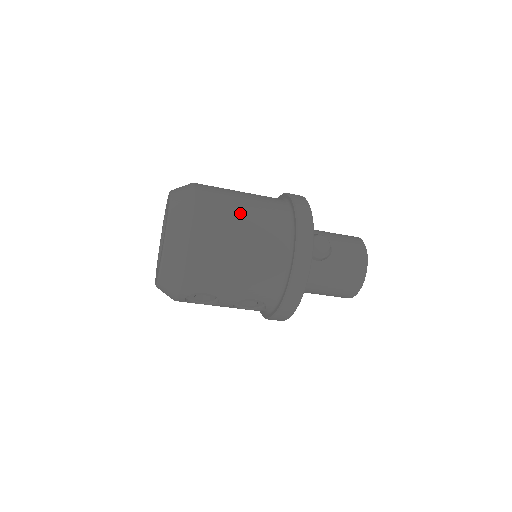
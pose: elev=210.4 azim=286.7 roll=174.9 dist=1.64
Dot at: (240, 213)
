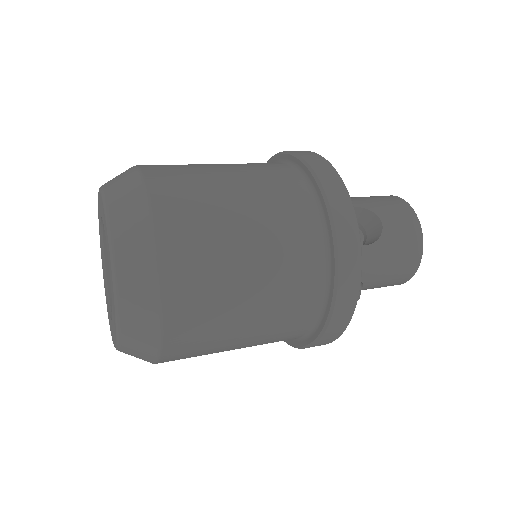
Dot at: (233, 345)
